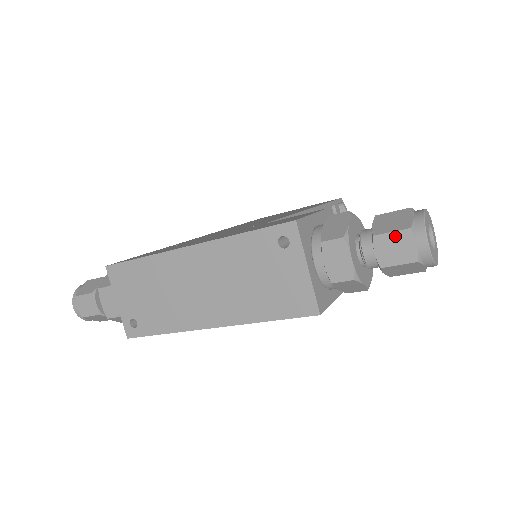
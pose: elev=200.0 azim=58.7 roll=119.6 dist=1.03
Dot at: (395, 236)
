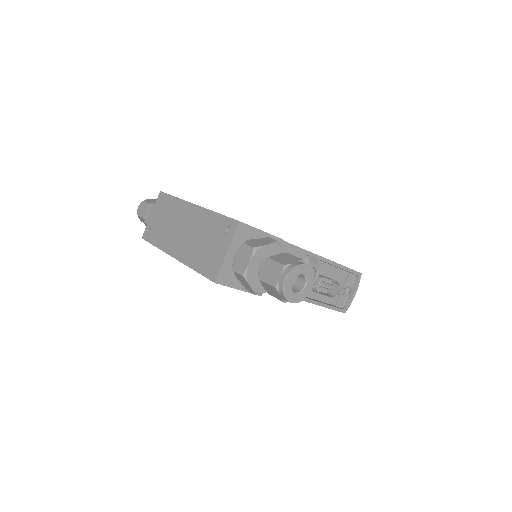
Dot at: (276, 265)
